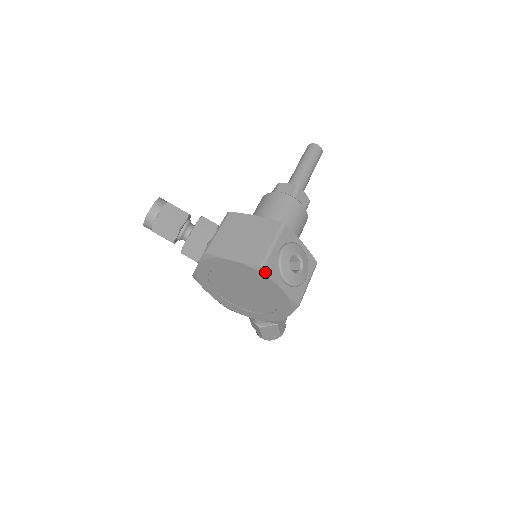
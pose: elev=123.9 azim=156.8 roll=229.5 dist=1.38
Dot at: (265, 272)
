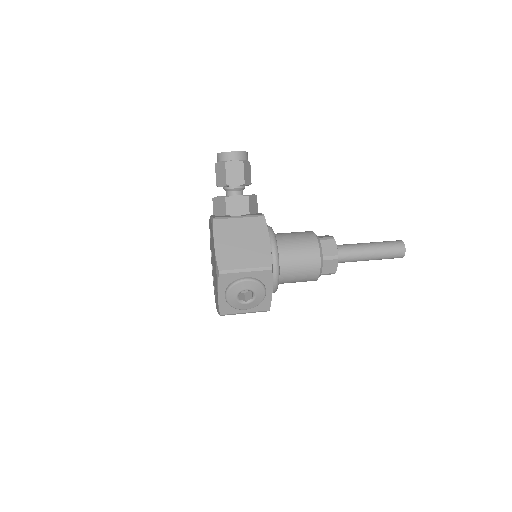
Dot at: (218, 277)
